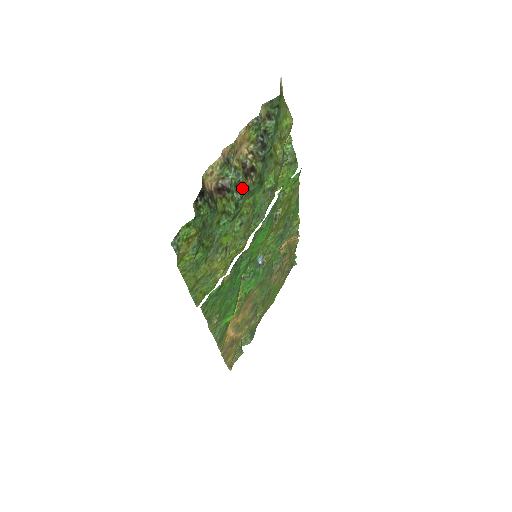
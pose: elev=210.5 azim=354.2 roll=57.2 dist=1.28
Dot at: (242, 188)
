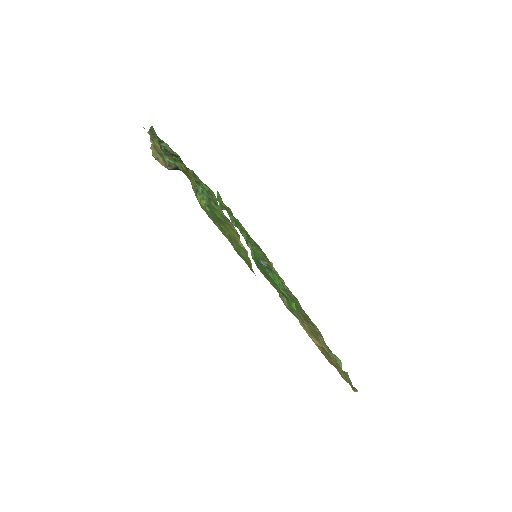
Dot at: (188, 169)
